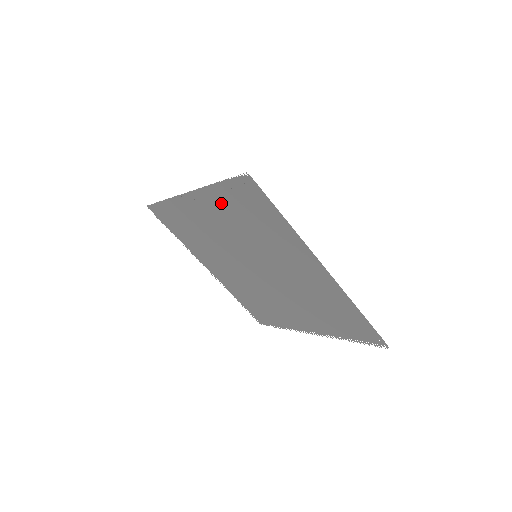
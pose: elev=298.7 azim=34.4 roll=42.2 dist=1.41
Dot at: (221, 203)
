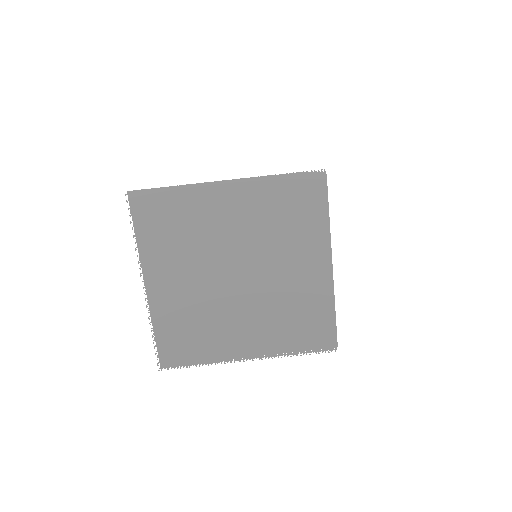
Dot at: (266, 195)
